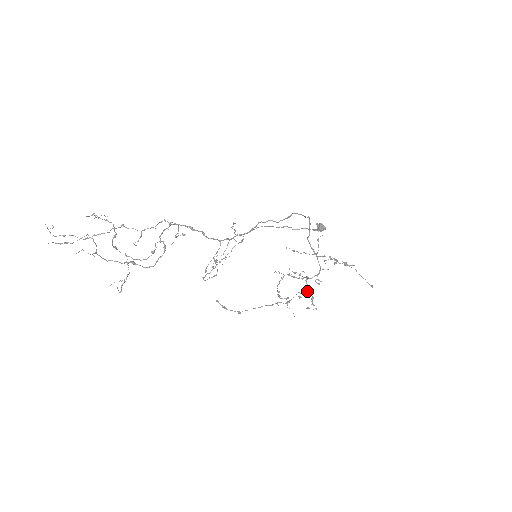
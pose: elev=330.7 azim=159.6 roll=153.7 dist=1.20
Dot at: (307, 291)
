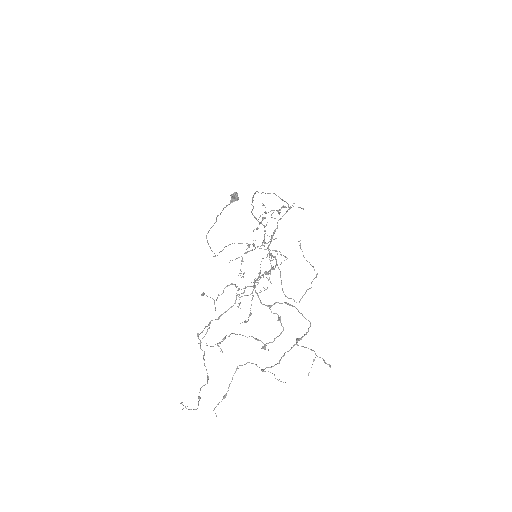
Dot at: occluded
